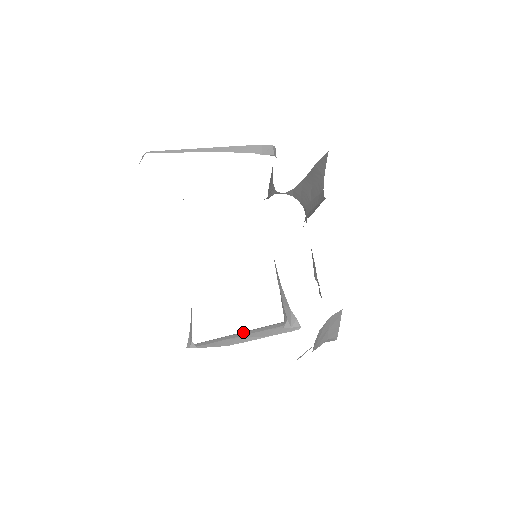
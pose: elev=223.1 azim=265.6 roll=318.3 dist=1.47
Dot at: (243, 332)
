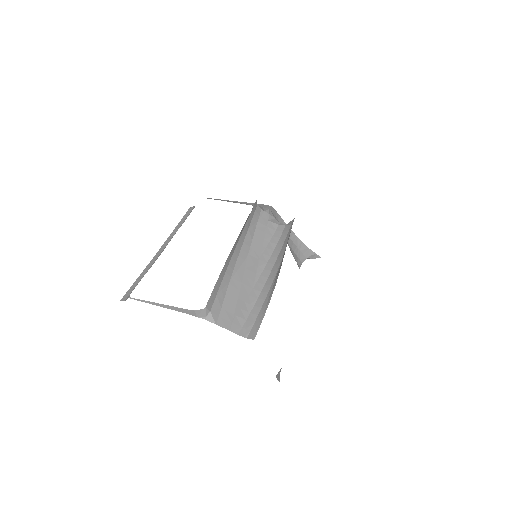
Dot at: occluded
